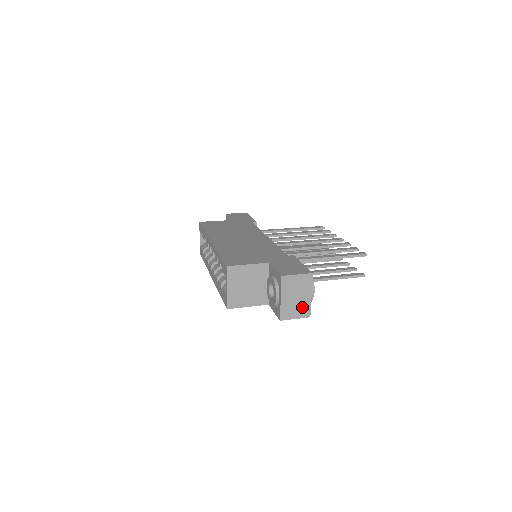
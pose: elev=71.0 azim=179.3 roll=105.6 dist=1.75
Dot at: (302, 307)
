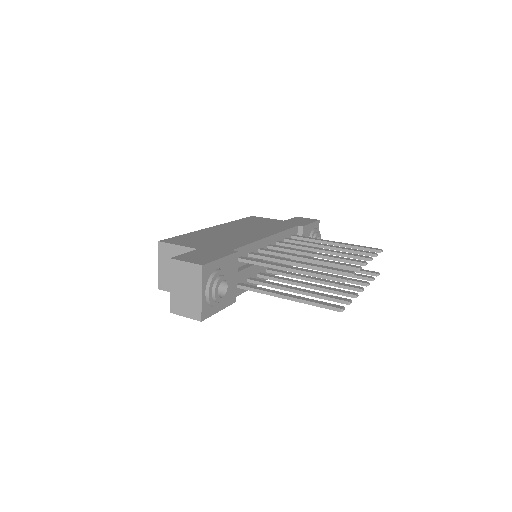
Dot at: (192, 305)
